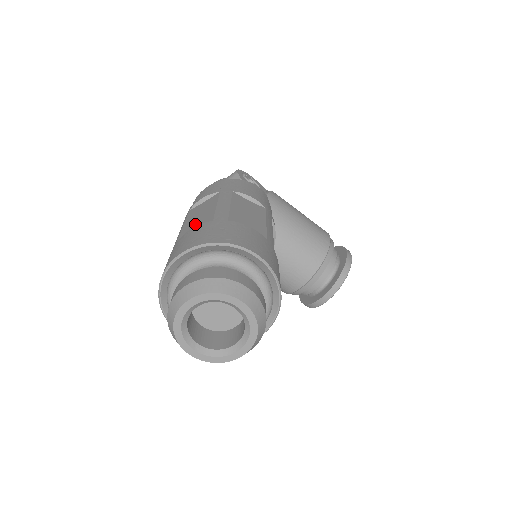
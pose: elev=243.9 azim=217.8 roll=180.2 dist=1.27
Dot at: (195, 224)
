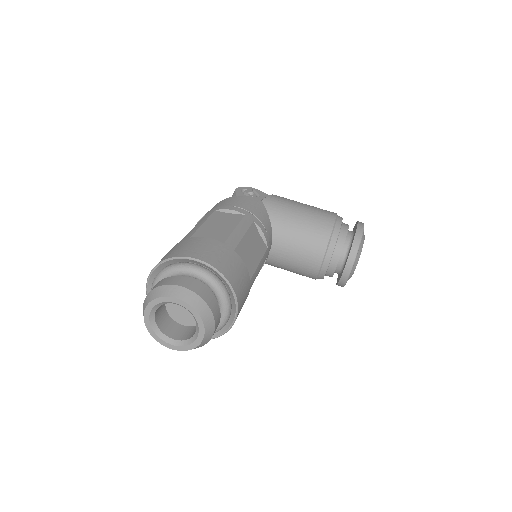
Dot at: occluded
